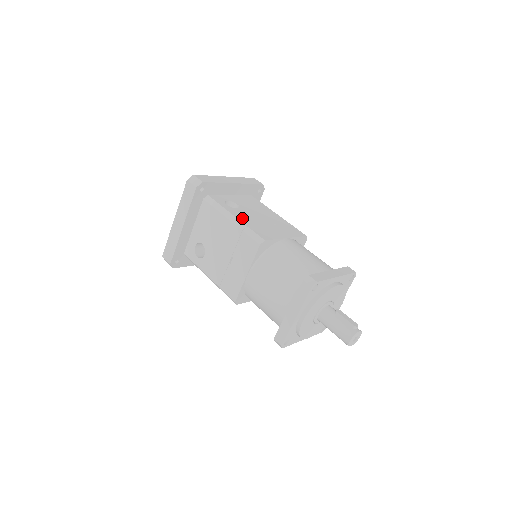
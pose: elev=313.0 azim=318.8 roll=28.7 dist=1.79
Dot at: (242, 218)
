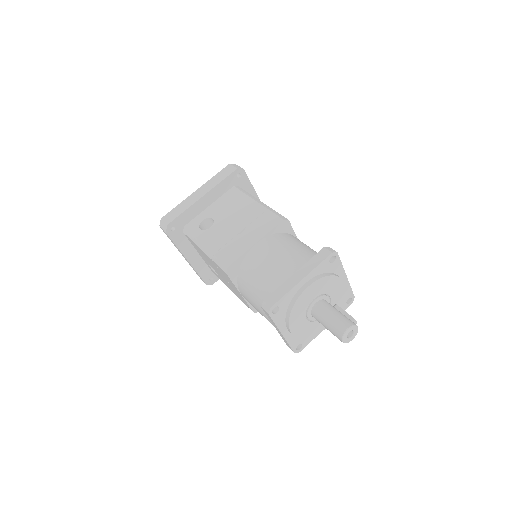
Dot at: occluded
